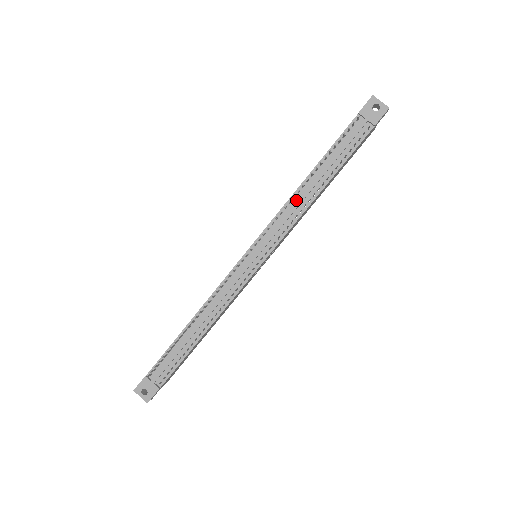
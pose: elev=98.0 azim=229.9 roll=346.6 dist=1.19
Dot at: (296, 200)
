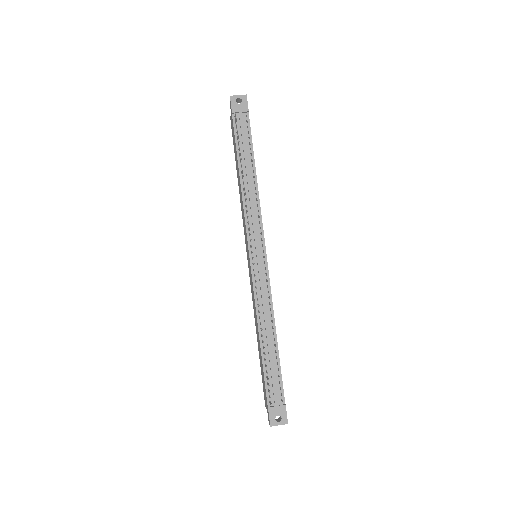
Dot at: (247, 196)
